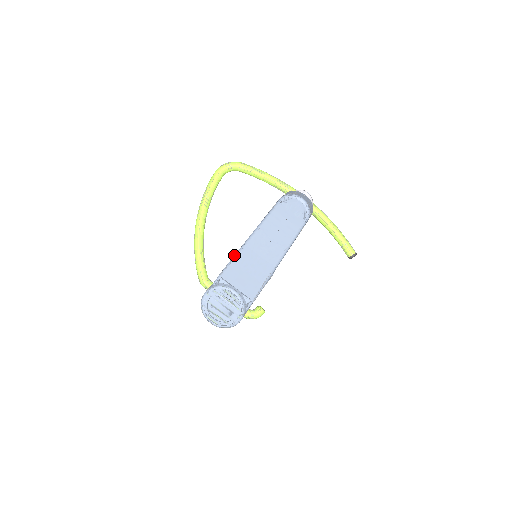
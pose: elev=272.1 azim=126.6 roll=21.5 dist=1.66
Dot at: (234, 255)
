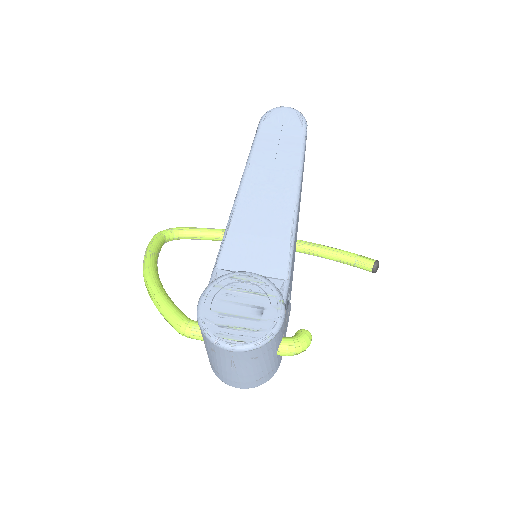
Dot at: occluded
